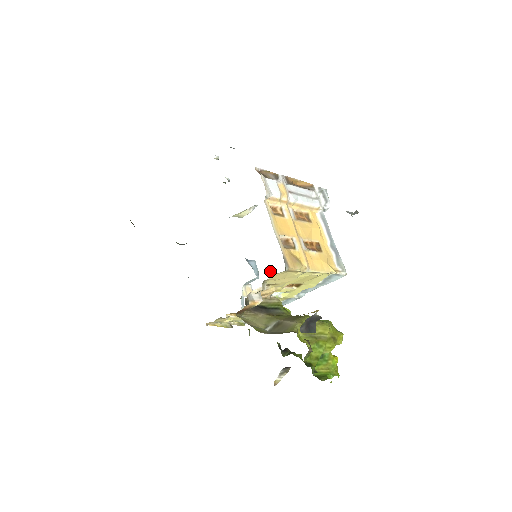
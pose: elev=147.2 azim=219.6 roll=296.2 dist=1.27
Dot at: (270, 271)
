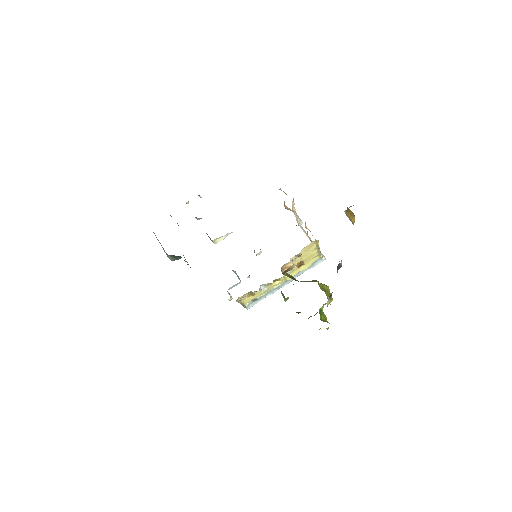
Dot at: occluded
